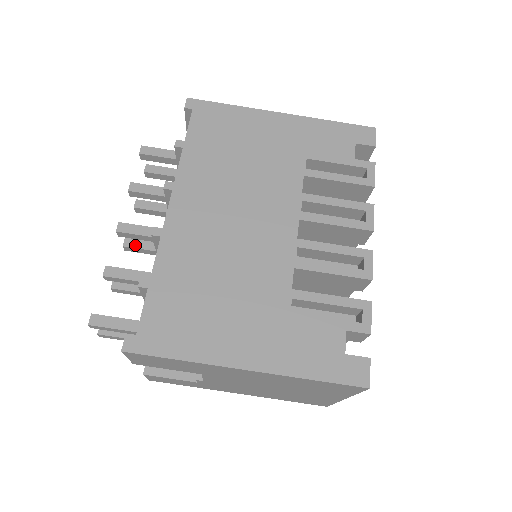
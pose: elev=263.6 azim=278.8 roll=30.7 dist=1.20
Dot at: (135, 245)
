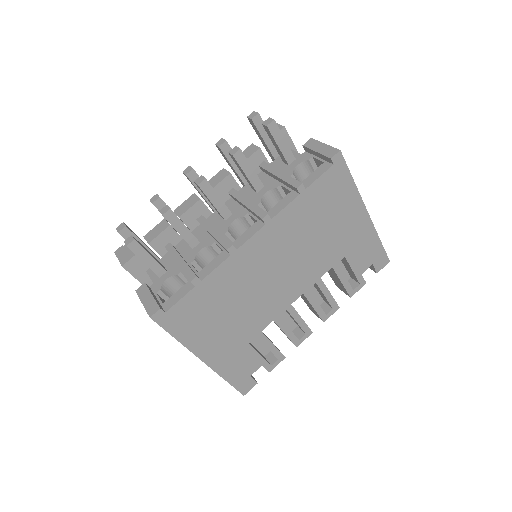
Dot at: occluded
